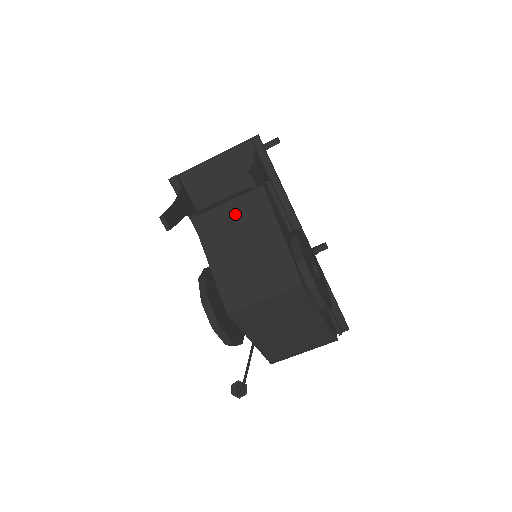
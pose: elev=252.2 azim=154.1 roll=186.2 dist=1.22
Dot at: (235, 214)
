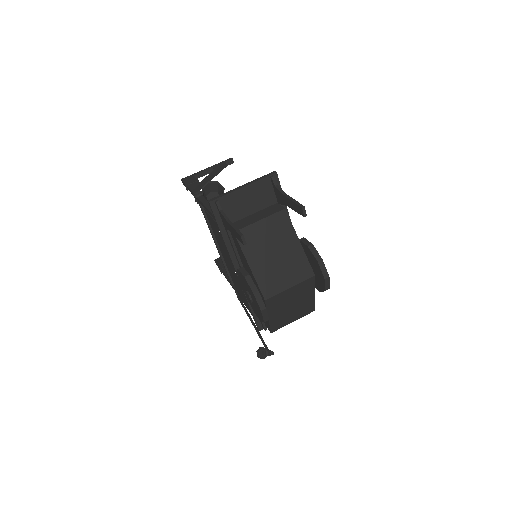
Dot at: (266, 229)
